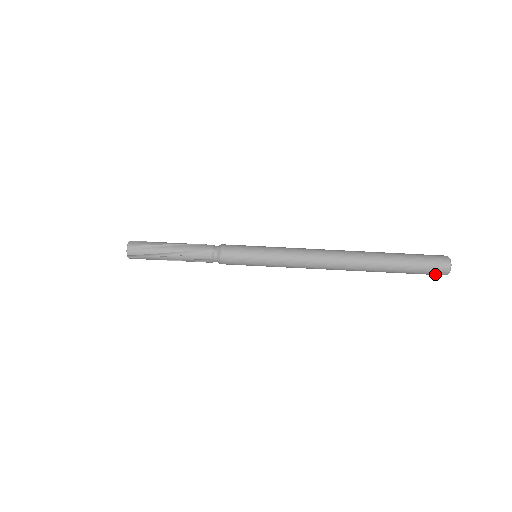
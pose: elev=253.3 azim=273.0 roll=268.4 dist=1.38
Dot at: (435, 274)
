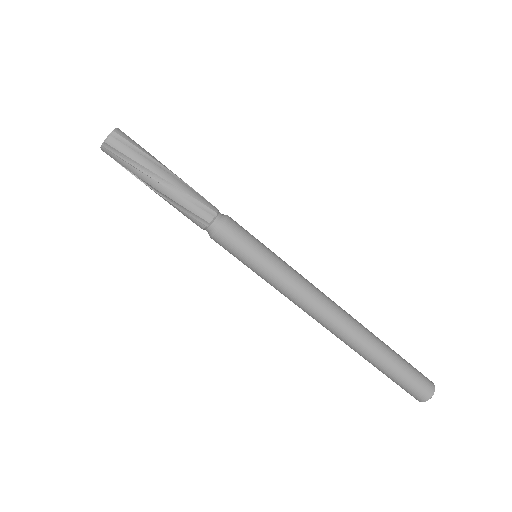
Dot at: (414, 394)
